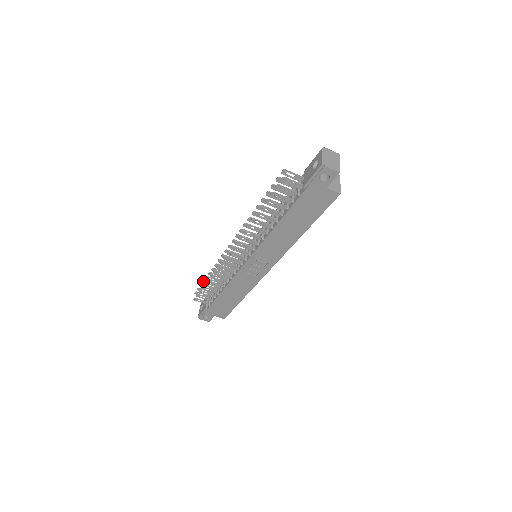
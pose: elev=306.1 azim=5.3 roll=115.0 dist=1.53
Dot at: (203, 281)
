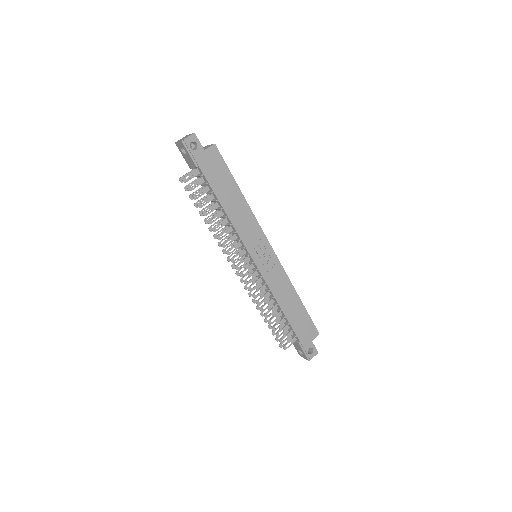
Dot at: occluded
